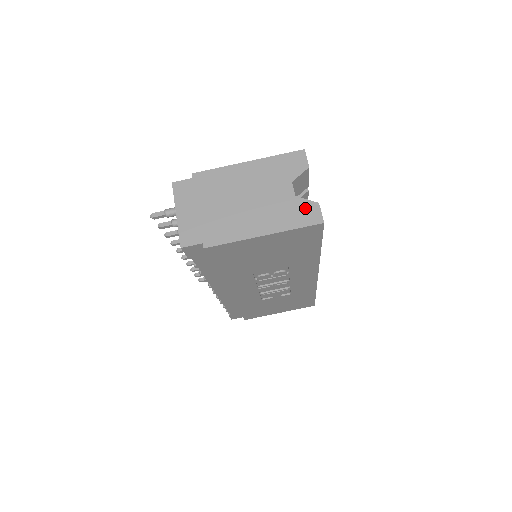
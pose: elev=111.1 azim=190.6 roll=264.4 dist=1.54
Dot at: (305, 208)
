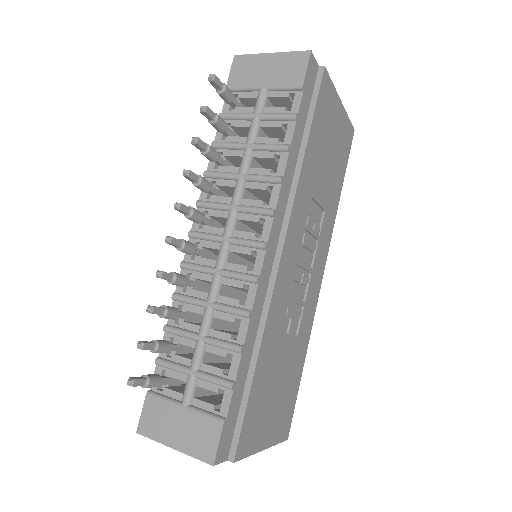
Dot at: occluded
